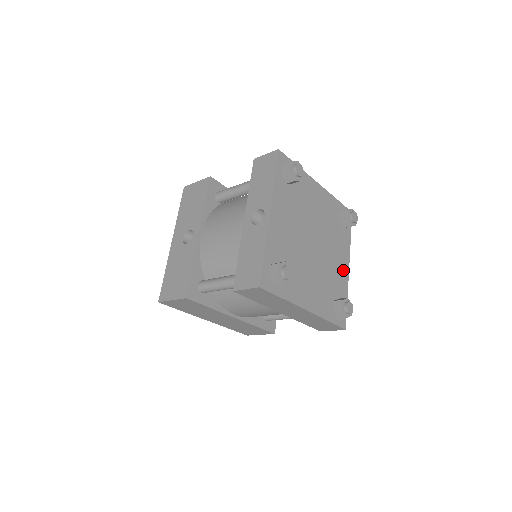
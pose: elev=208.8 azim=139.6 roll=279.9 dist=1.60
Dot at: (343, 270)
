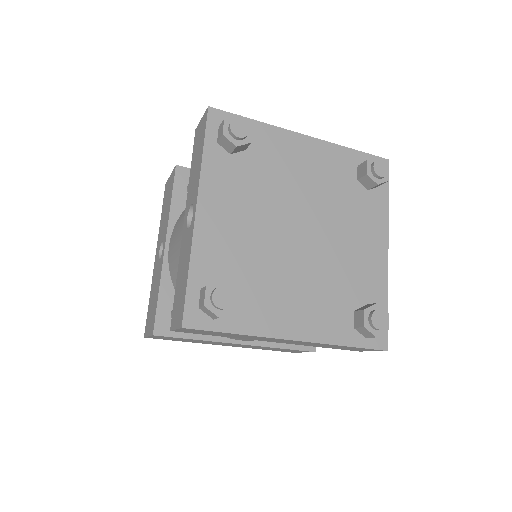
Dot at: (374, 256)
